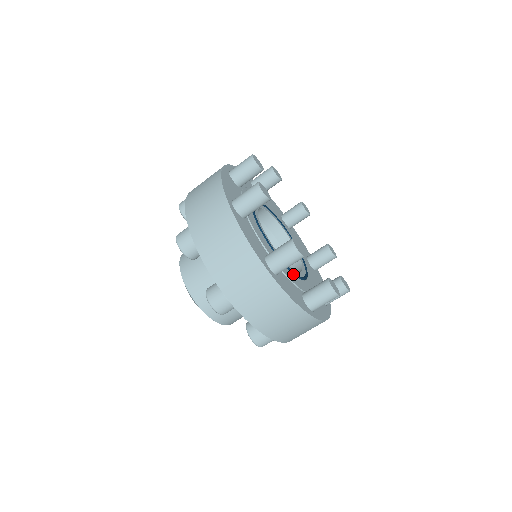
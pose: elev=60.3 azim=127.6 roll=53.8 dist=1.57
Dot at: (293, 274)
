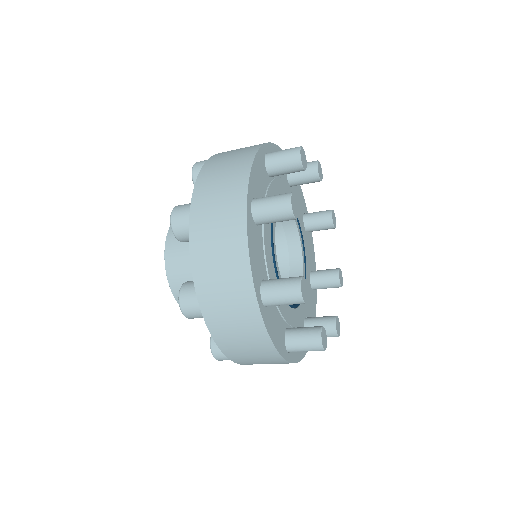
Dot at: occluded
